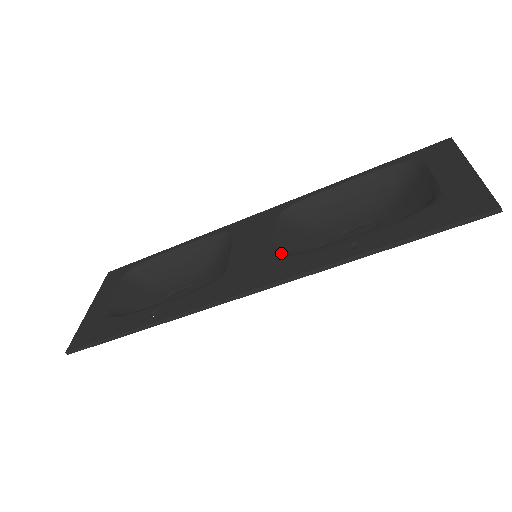
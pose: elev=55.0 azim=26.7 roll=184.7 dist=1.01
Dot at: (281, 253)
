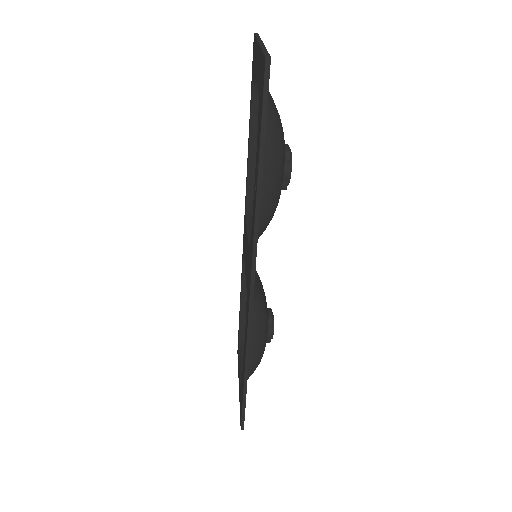
Dot at: occluded
